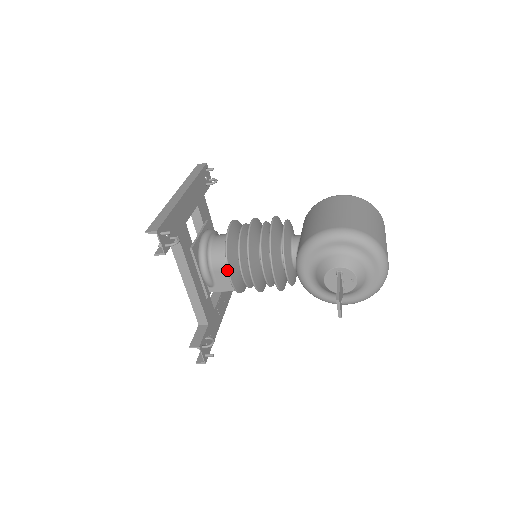
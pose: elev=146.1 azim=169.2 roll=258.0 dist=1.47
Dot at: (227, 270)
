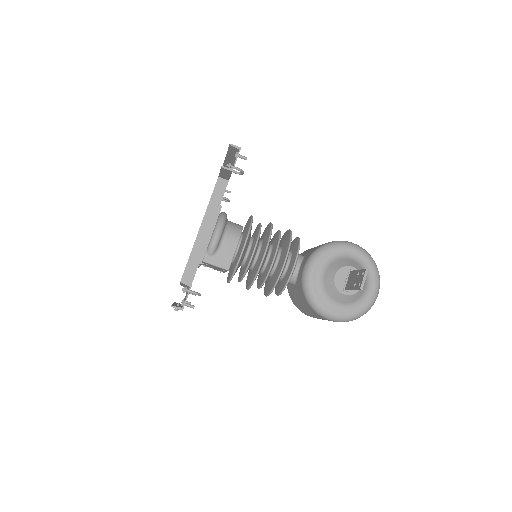
Dot at: (247, 237)
